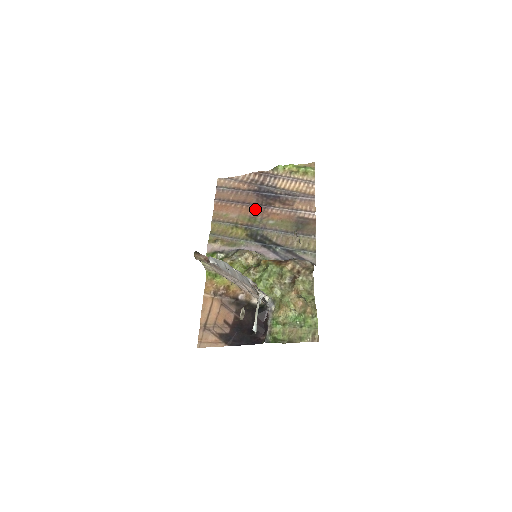
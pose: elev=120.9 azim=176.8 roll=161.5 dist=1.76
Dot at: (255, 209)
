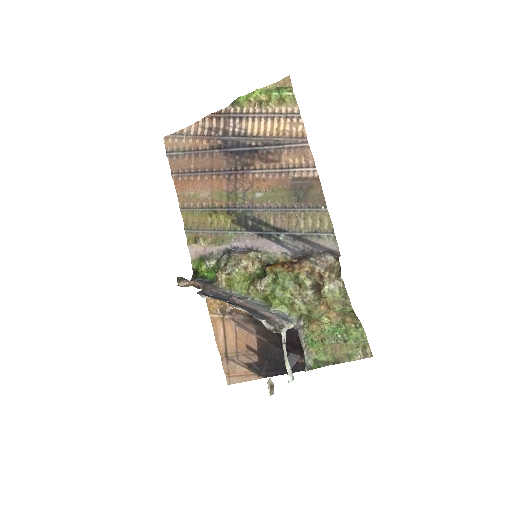
Dot at: (230, 178)
